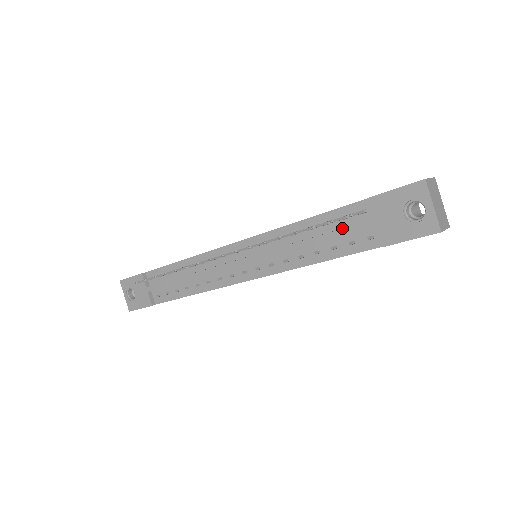
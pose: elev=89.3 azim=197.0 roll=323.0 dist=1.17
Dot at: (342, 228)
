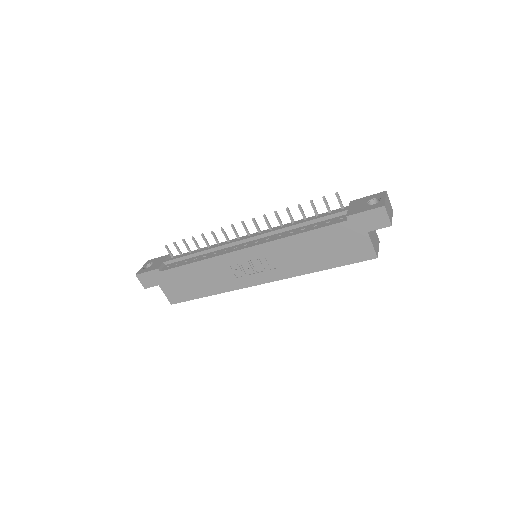
Dot at: (326, 217)
